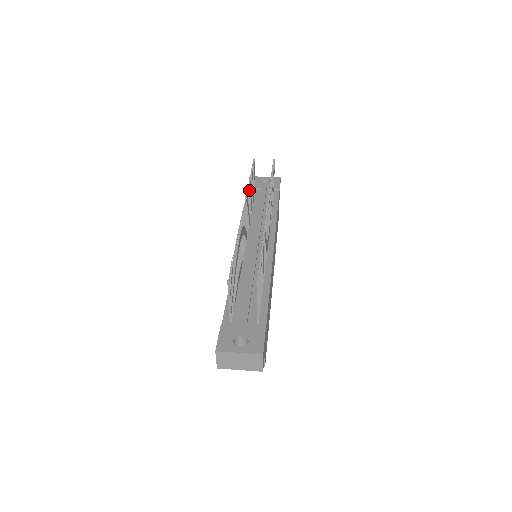
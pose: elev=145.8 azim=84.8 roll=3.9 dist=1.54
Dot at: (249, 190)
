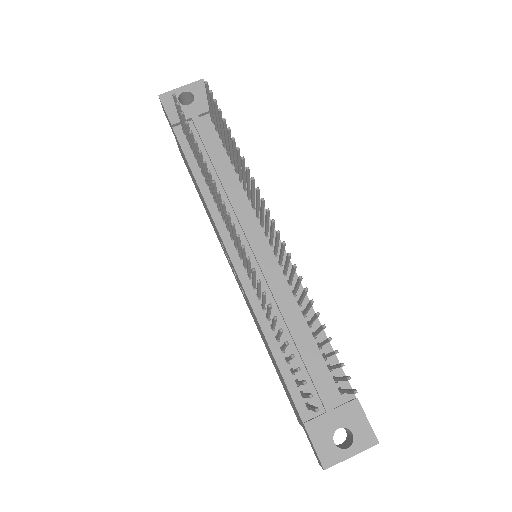
Dot at: (211, 177)
